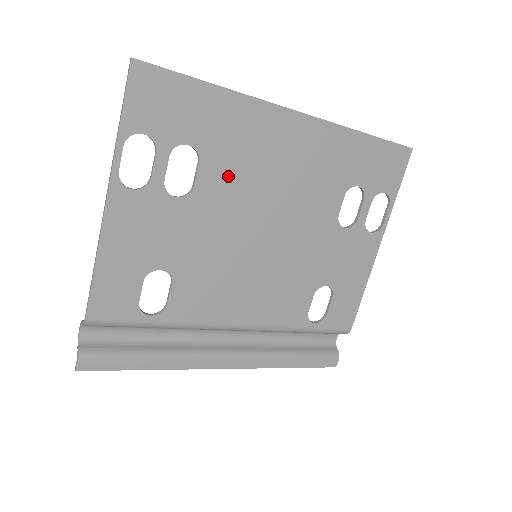
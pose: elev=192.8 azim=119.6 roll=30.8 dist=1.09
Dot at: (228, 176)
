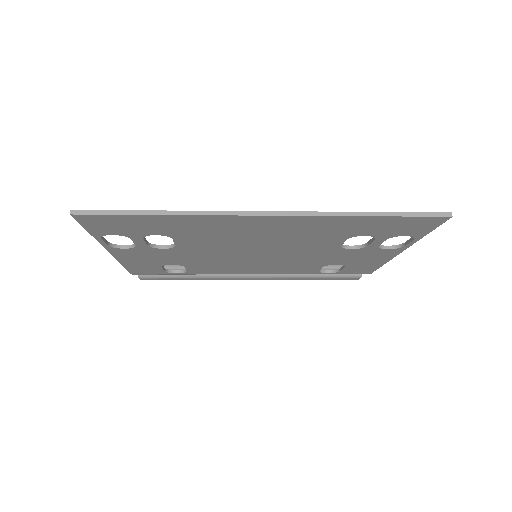
Dot at: (205, 241)
